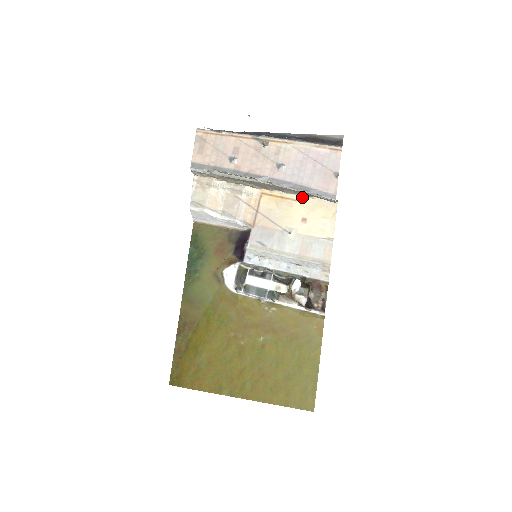
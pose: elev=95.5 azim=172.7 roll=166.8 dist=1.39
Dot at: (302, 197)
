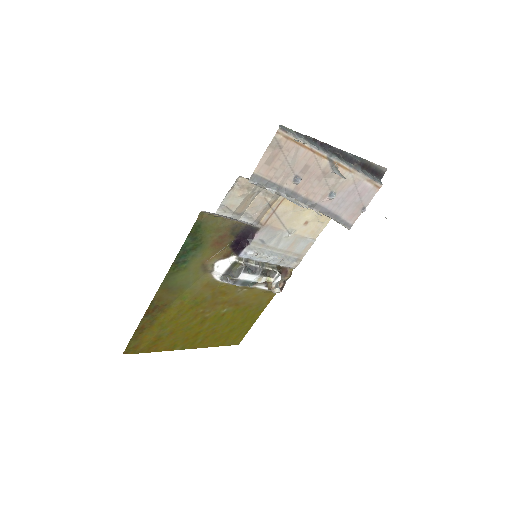
Dot at: occluded
